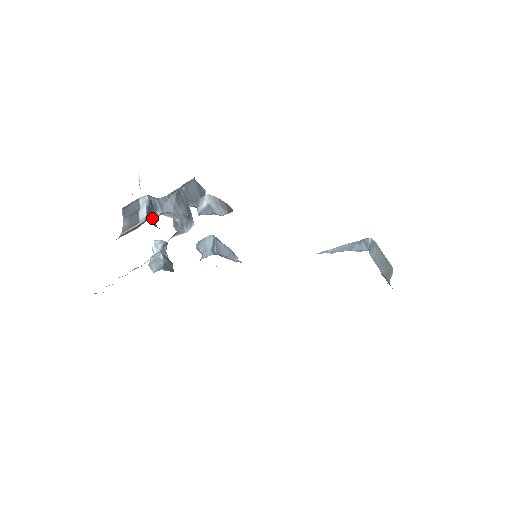
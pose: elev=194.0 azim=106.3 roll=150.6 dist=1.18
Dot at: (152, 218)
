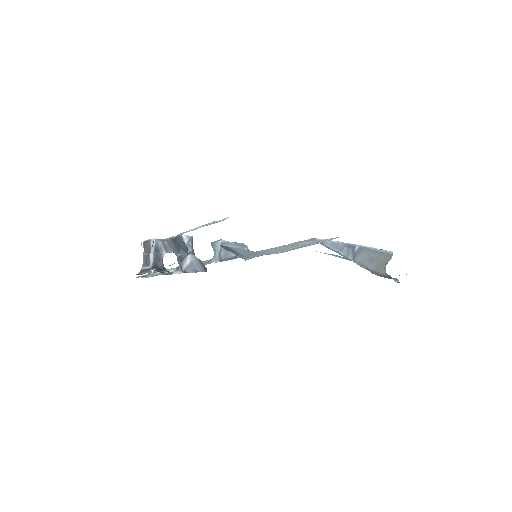
Dot at: (158, 261)
